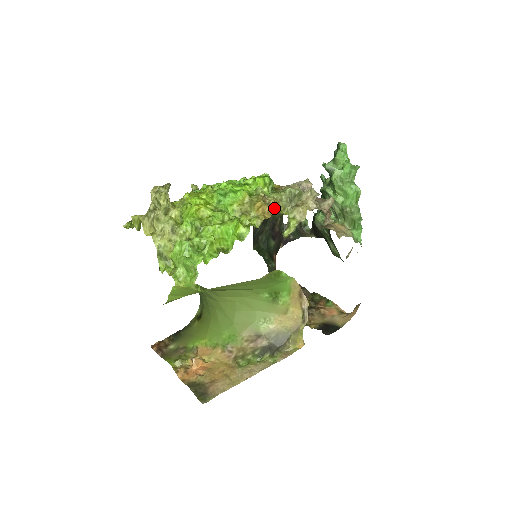
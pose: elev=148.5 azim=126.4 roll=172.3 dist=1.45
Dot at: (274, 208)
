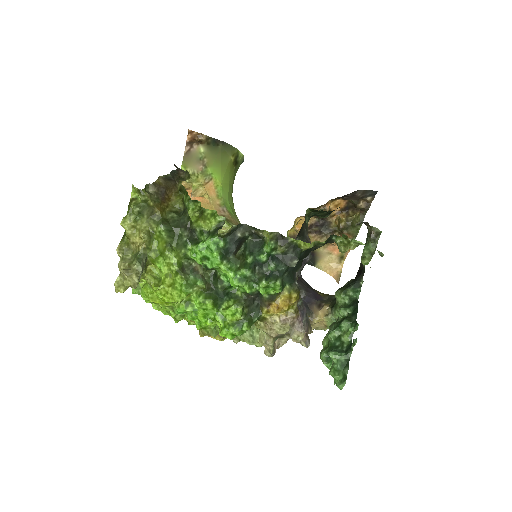
Dot at: occluded
